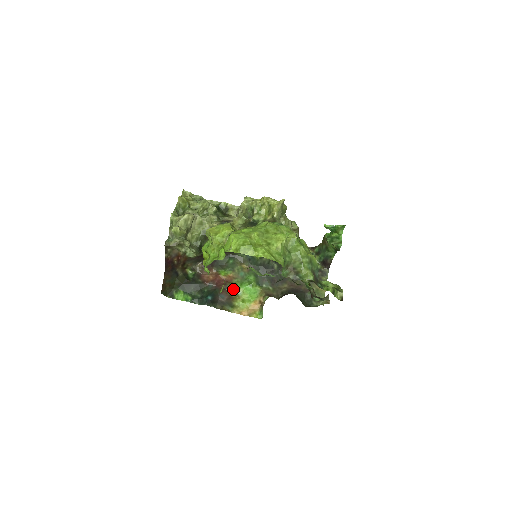
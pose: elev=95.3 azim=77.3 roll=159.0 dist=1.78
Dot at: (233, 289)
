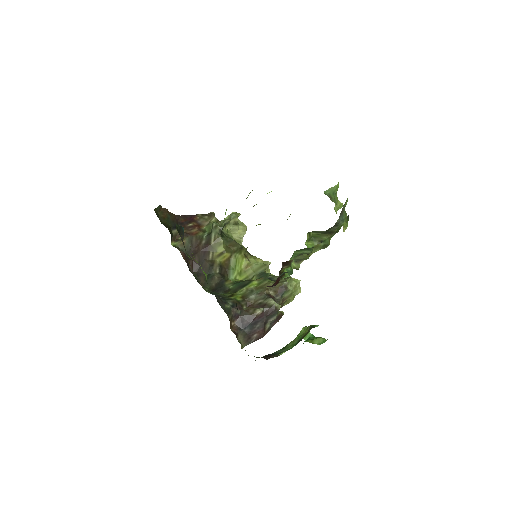
Dot at: (191, 258)
